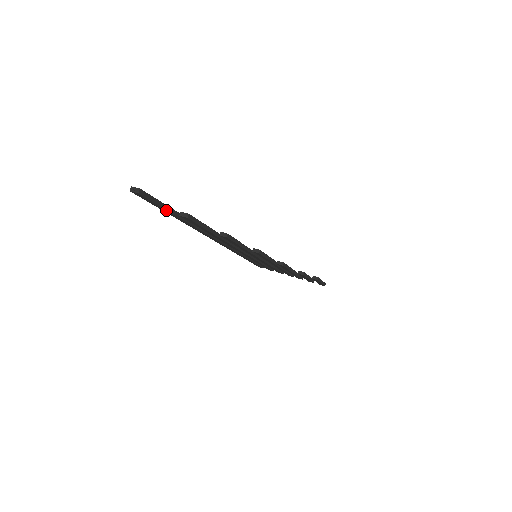
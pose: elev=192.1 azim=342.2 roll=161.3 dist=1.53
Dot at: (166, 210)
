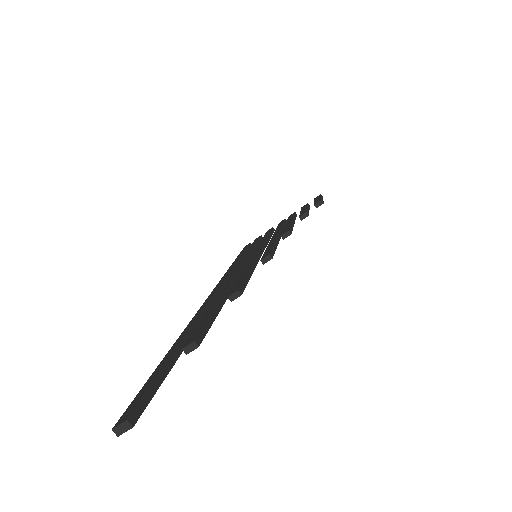
Dot at: (168, 372)
